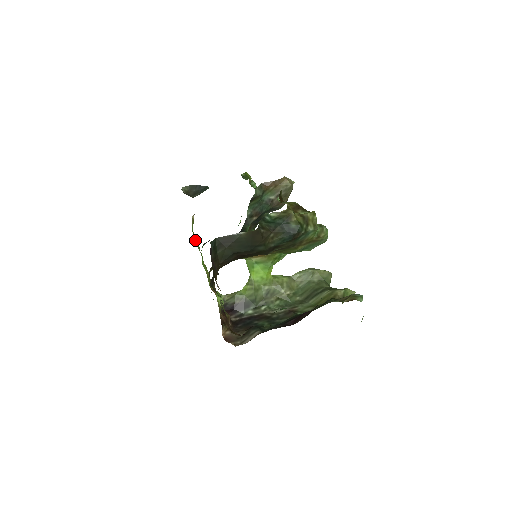
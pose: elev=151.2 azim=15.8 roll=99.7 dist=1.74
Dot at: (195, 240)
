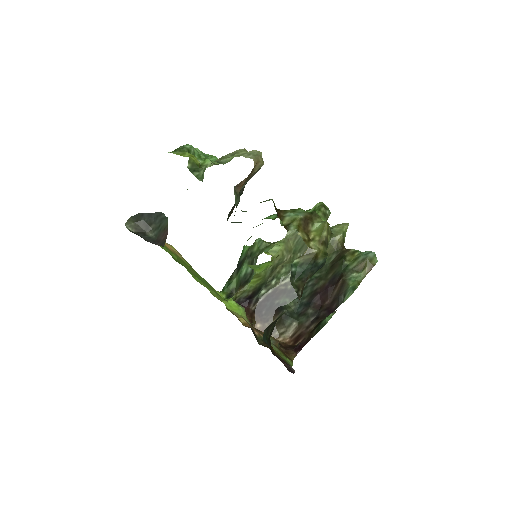
Dot at: occluded
